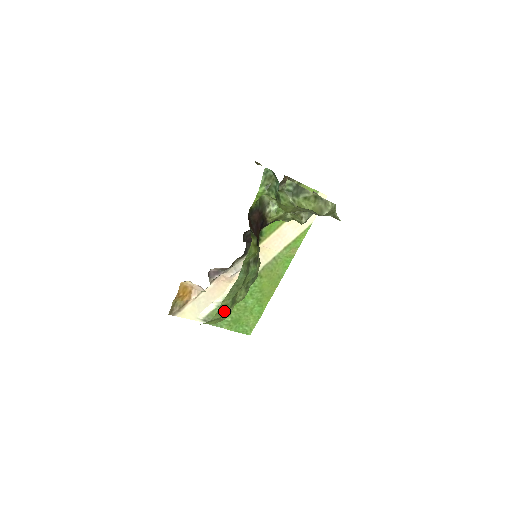
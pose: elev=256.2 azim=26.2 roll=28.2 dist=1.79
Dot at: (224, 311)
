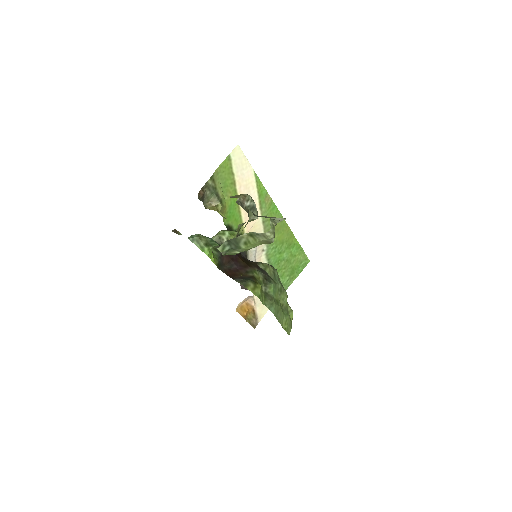
Dot at: (289, 324)
